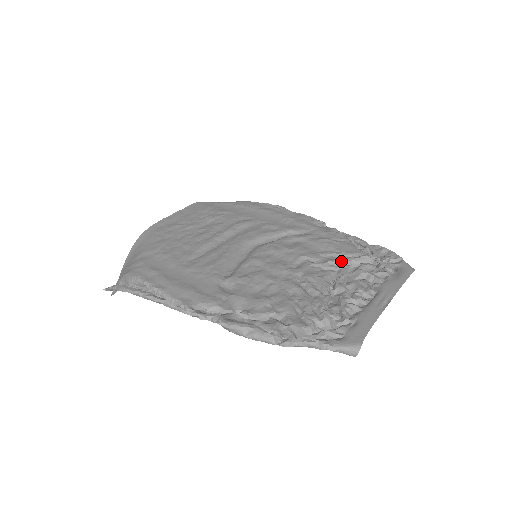
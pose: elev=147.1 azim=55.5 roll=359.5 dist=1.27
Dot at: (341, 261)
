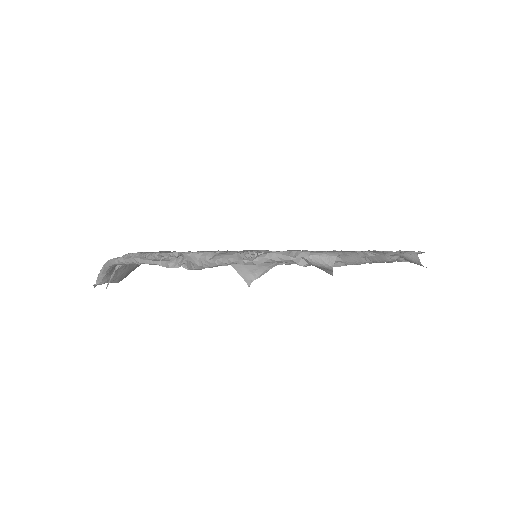
Dot at: occluded
